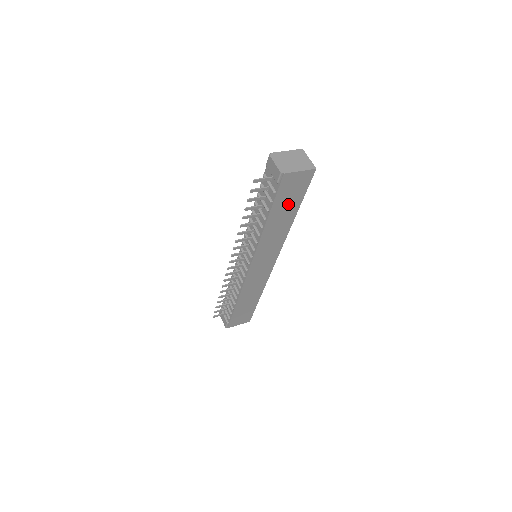
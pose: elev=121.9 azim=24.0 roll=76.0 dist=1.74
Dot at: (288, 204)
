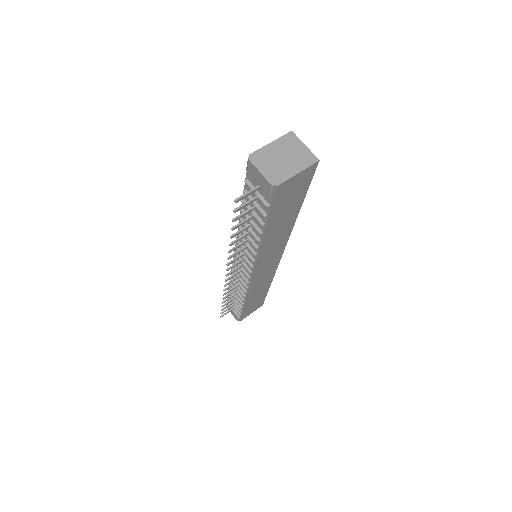
Dot at: (288, 208)
